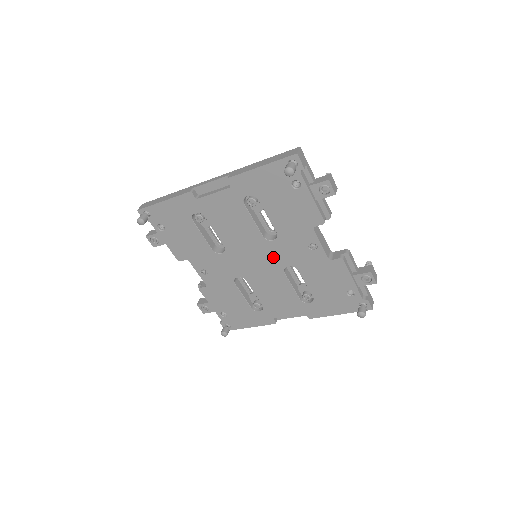
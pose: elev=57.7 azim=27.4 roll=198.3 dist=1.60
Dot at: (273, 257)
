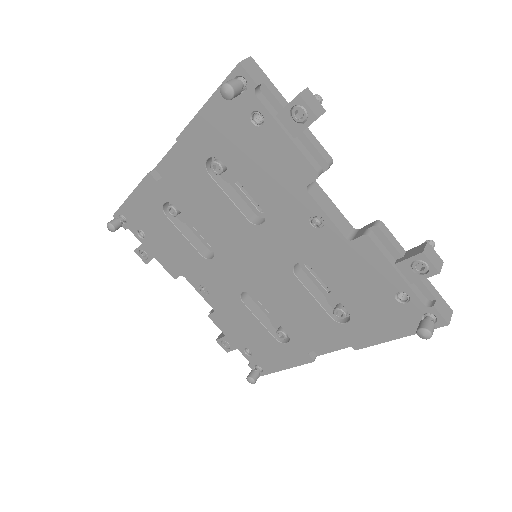
Dot at: (272, 252)
